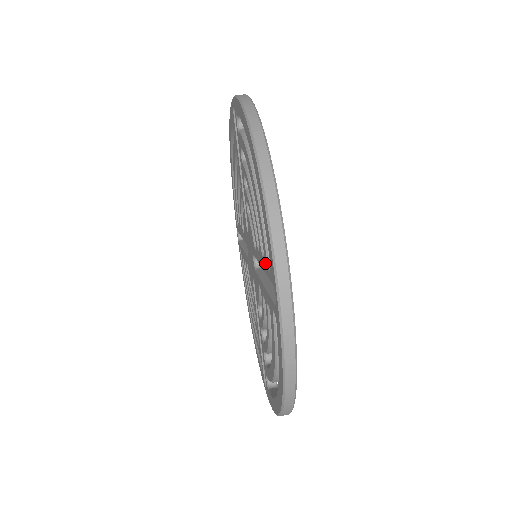
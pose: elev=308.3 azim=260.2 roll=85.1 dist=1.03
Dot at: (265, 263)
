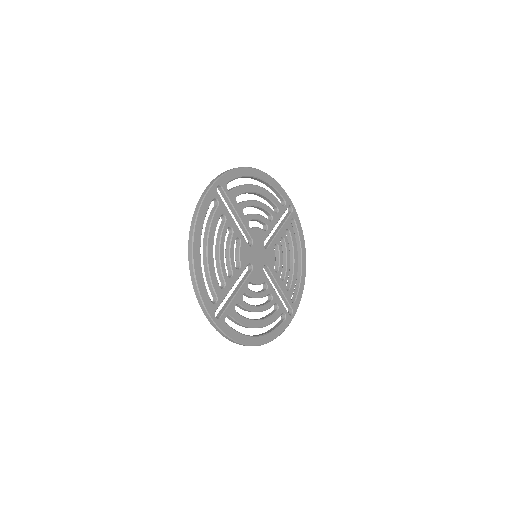
Dot at: occluded
